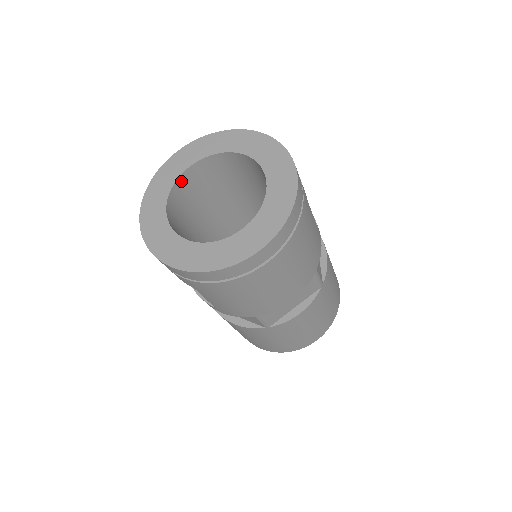
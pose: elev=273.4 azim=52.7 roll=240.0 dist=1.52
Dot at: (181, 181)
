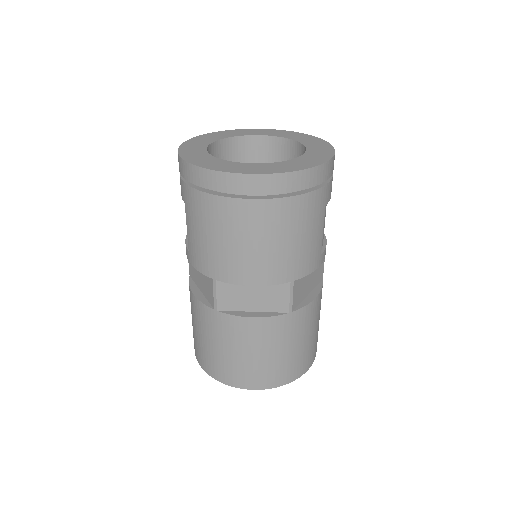
Dot at: (243, 141)
